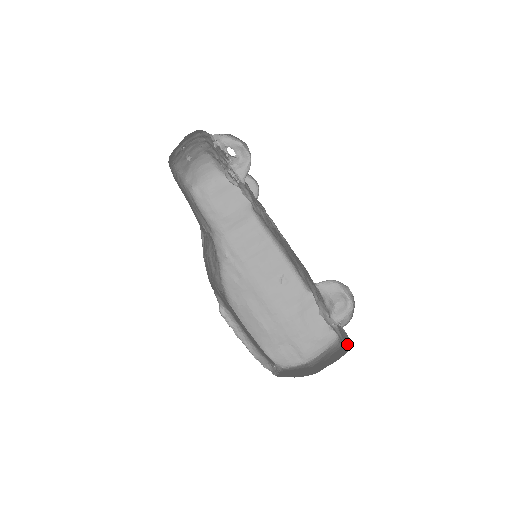
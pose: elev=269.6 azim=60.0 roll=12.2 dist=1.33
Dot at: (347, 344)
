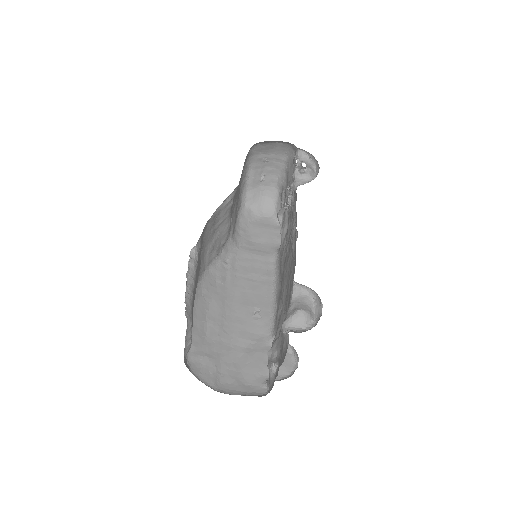
Dot at: occluded
